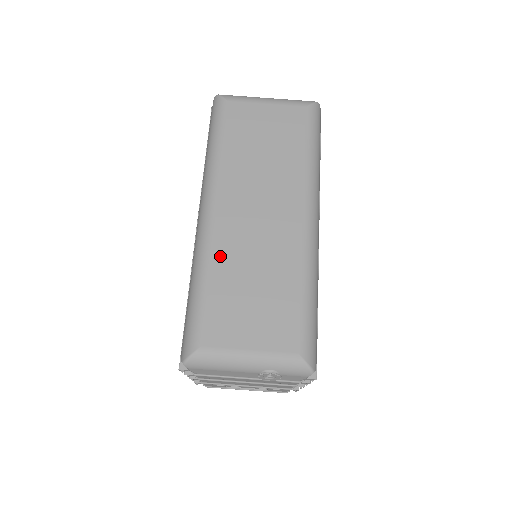
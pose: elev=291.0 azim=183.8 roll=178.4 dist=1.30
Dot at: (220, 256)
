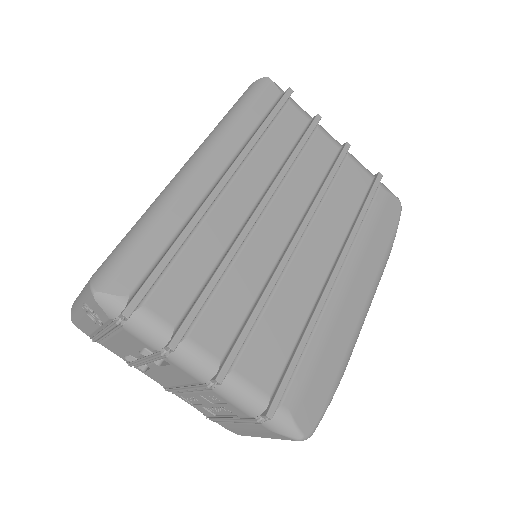
Dot at: occluded
